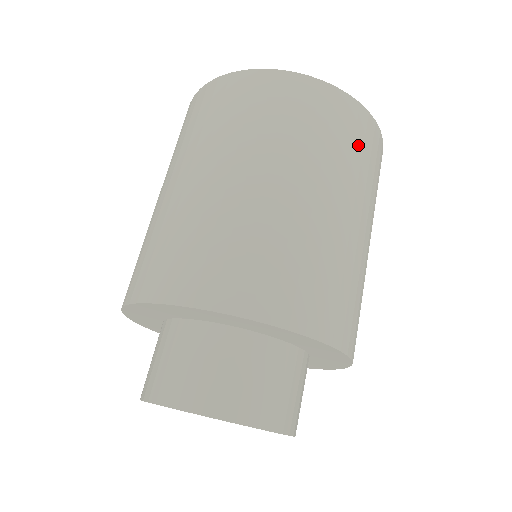
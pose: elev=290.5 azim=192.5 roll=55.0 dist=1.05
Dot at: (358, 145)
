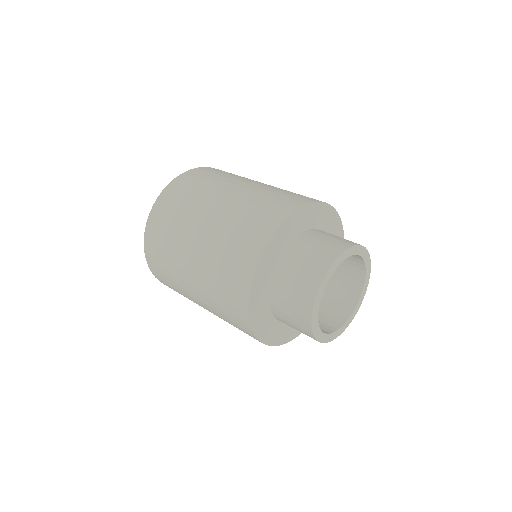
Dot at: occluded
